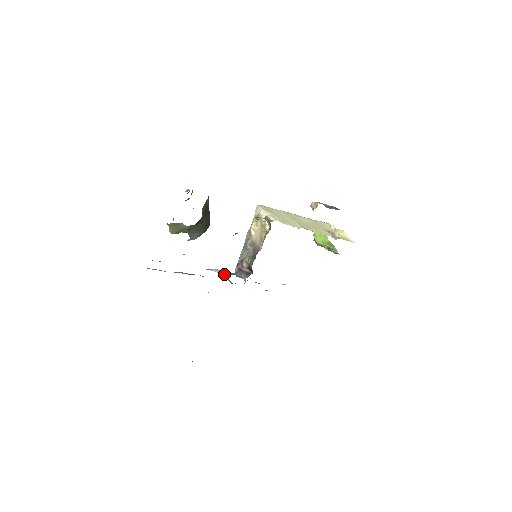
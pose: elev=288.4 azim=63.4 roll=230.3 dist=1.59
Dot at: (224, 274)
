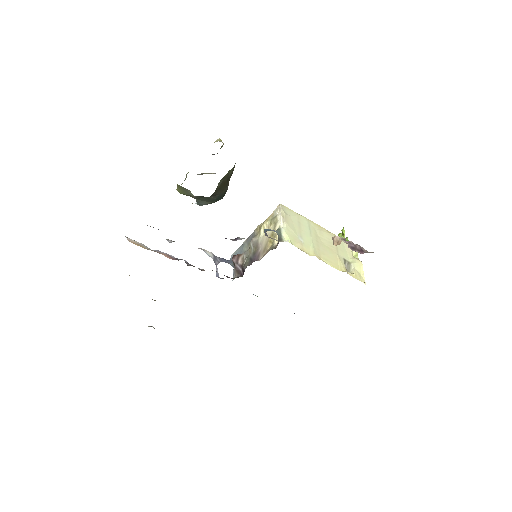
Dot at: (216, 260)
